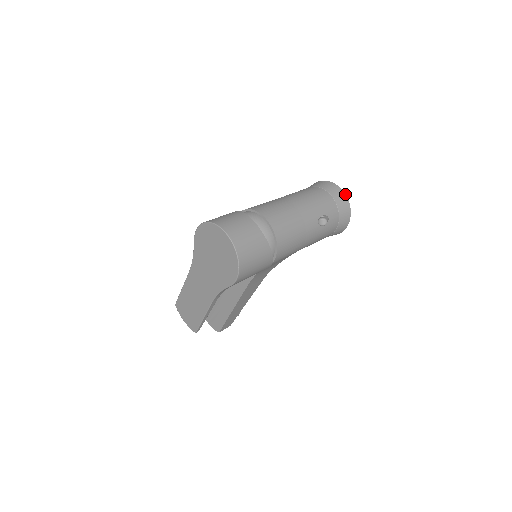
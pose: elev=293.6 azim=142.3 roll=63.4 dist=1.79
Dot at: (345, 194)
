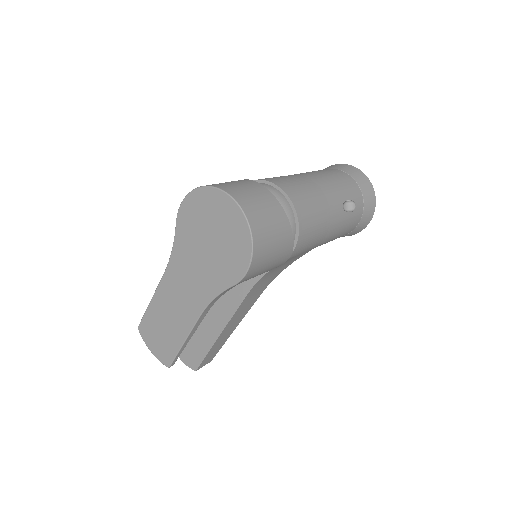
Dot at: (368, 179)
